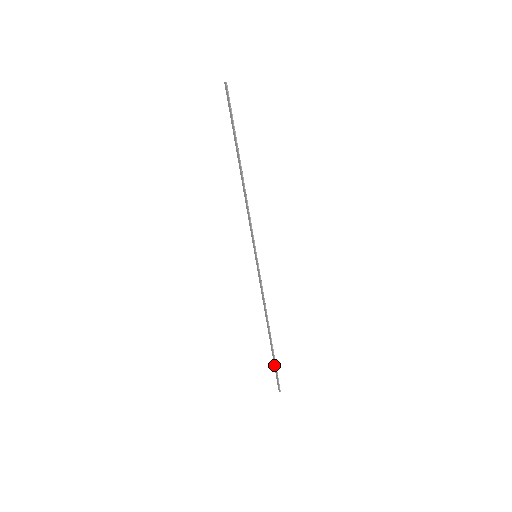
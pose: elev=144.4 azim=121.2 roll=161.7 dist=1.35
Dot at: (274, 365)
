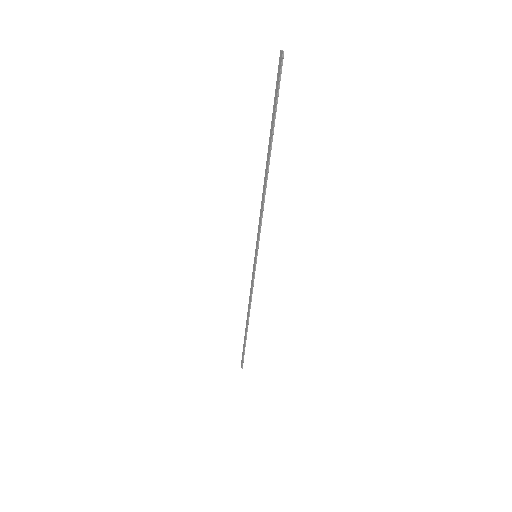
Dot at: (243, 348)
